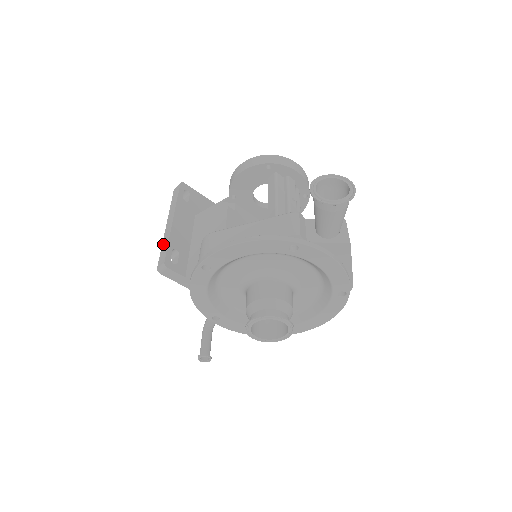
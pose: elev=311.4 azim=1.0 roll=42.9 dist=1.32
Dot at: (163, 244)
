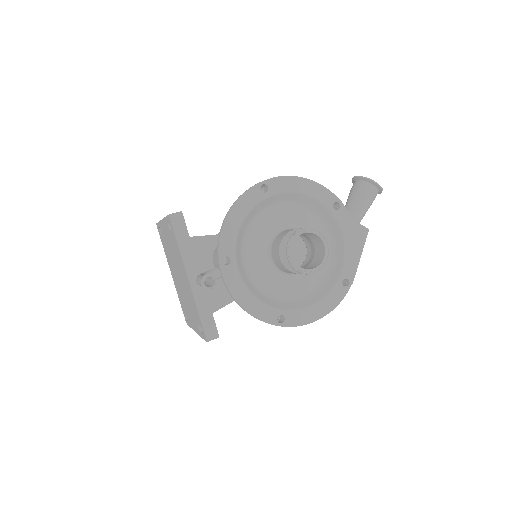
Dot at: occluded
